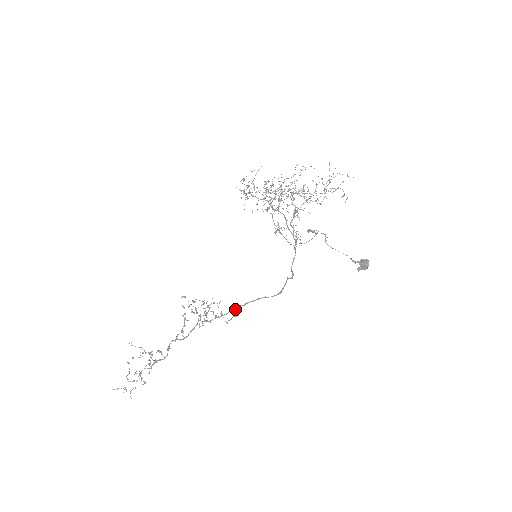
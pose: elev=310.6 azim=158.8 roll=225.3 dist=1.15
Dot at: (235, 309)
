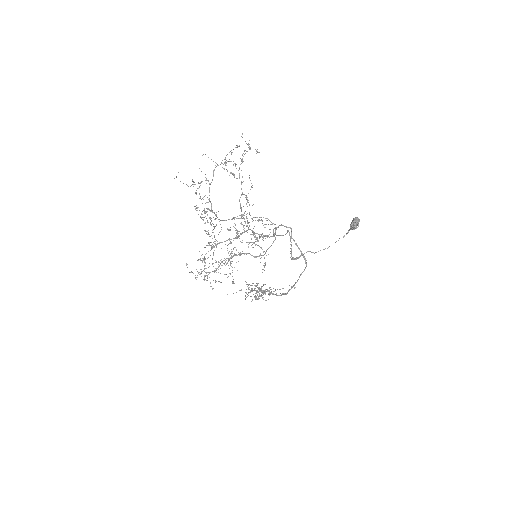
Dot at: occluded
